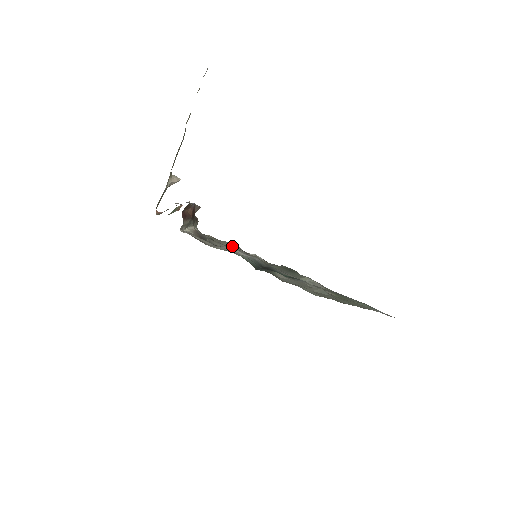
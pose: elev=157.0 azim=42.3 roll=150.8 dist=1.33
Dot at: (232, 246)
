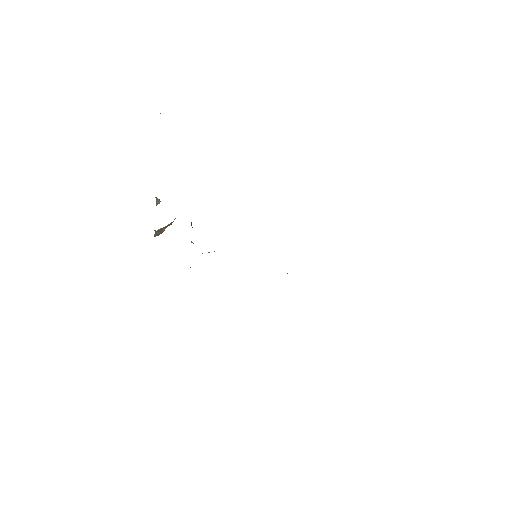
Dot at: occluded
